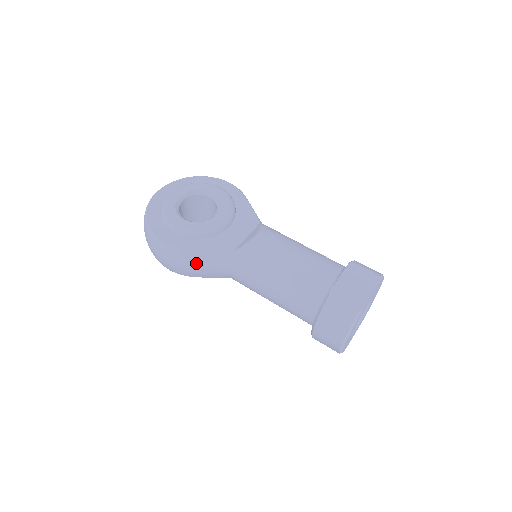
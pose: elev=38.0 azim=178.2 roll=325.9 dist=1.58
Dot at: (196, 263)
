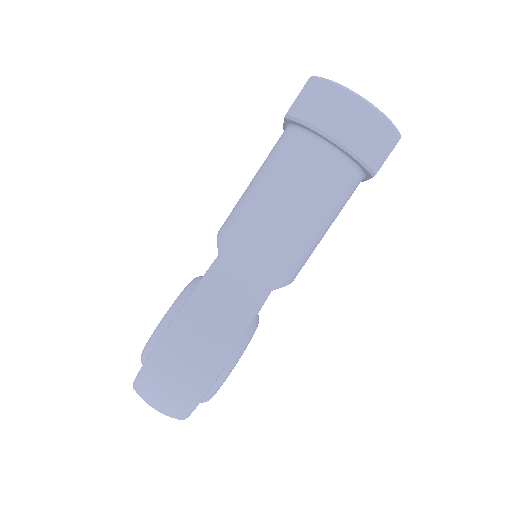
Dot at: (207, 307)
